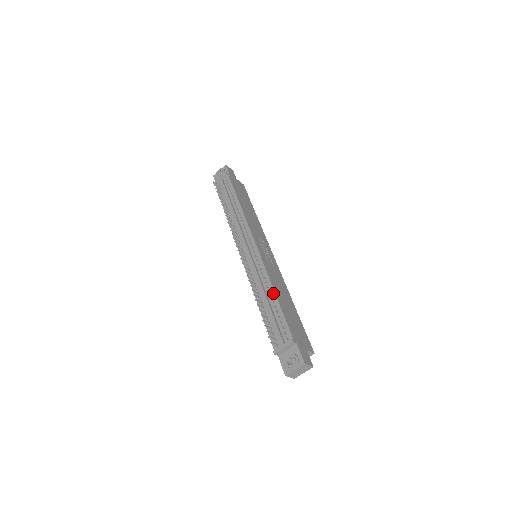
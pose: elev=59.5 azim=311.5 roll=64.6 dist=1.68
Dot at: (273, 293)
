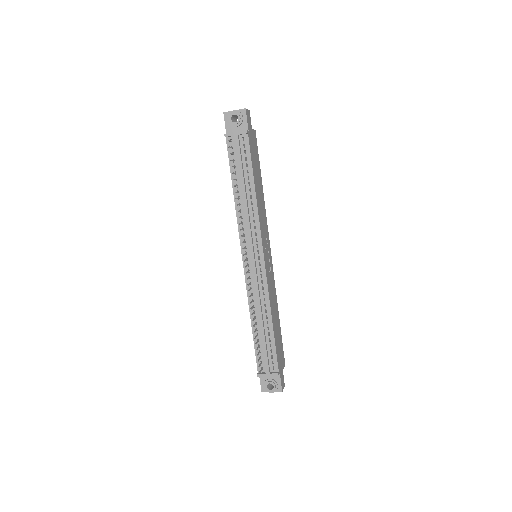
Dot at: (270, 321)
